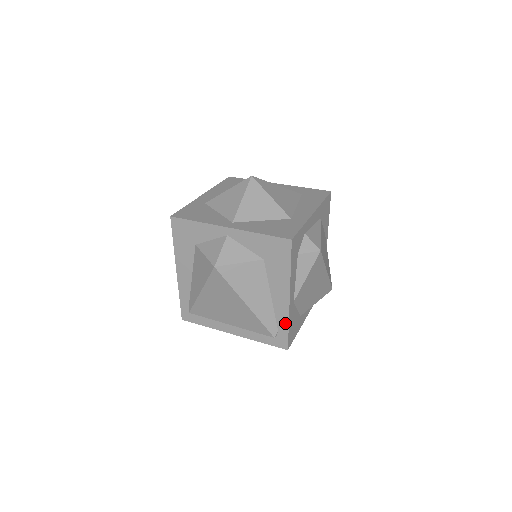
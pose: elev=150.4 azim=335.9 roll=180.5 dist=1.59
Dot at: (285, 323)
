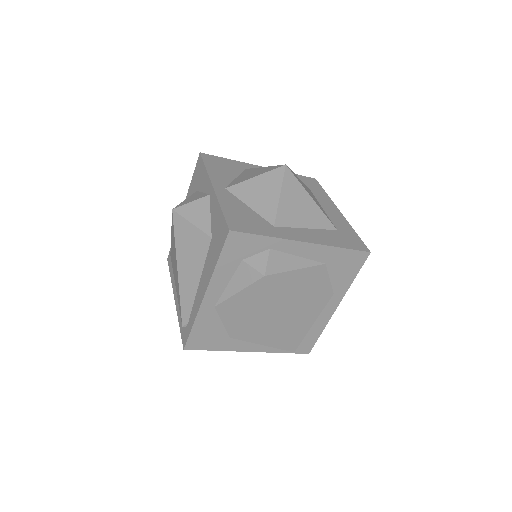
Dot at: (193, 319)
